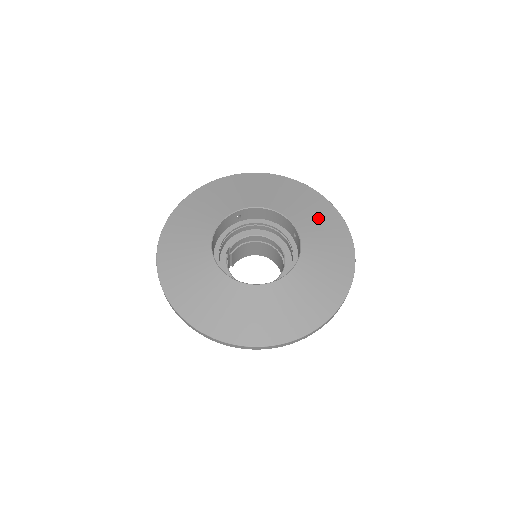
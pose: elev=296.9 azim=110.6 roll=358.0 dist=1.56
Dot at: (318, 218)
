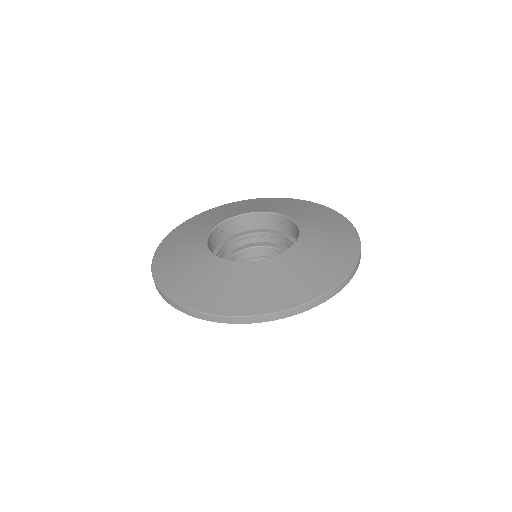
Dot at: (294, 206)
